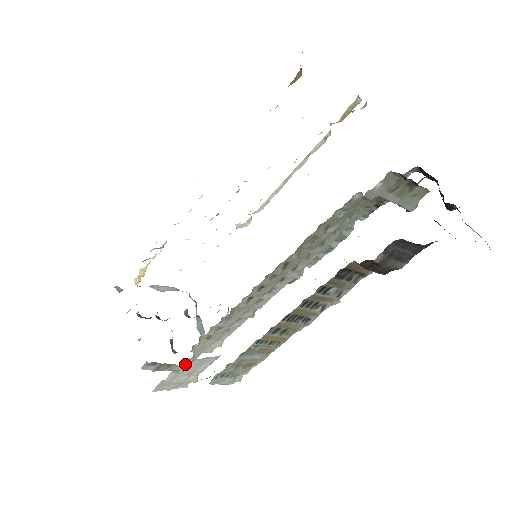
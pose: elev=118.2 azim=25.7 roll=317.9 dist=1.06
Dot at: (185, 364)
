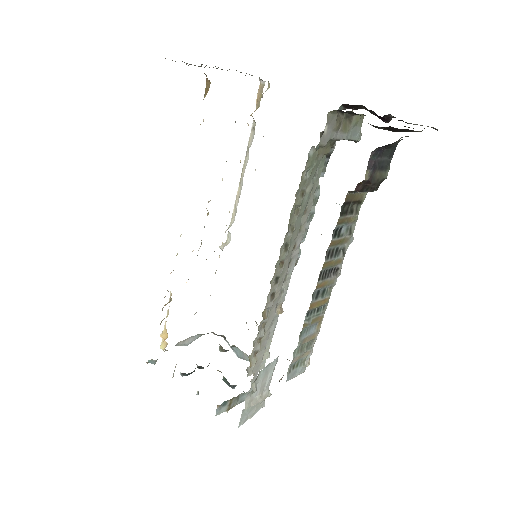
Dot at: (255, 380)
